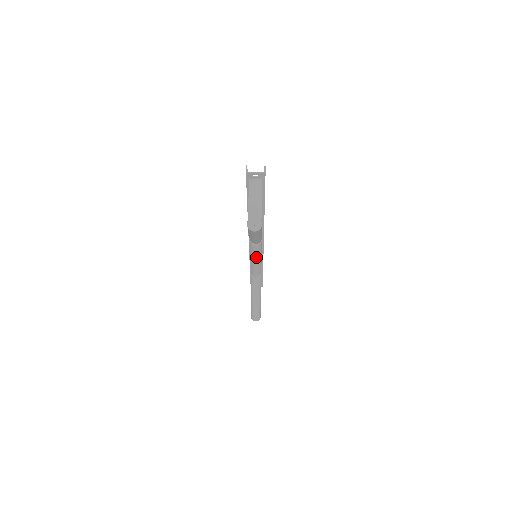
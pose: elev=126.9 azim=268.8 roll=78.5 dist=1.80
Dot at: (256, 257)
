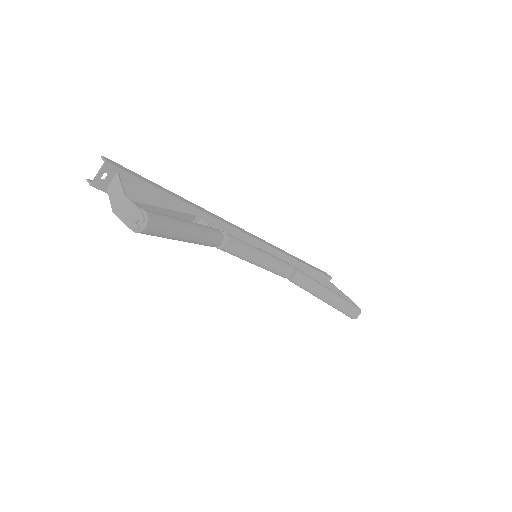
Dot at: (251, 257)
